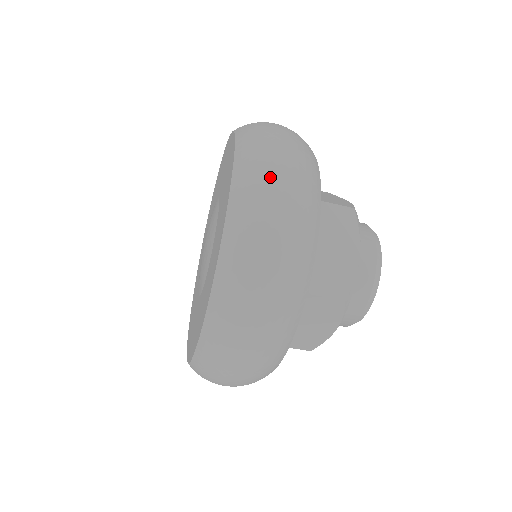
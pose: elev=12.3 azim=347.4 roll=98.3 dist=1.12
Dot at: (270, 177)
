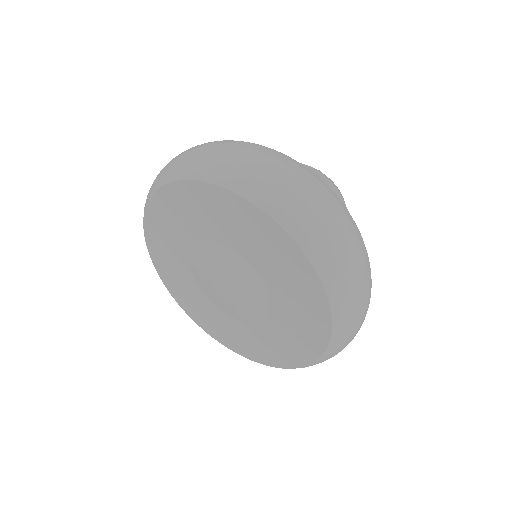
Dot at: (321, 215)
